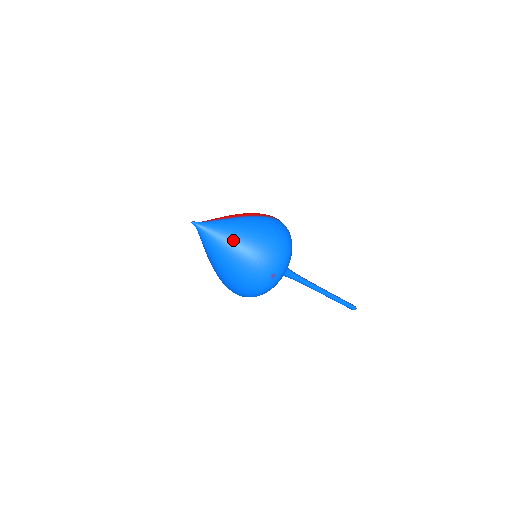
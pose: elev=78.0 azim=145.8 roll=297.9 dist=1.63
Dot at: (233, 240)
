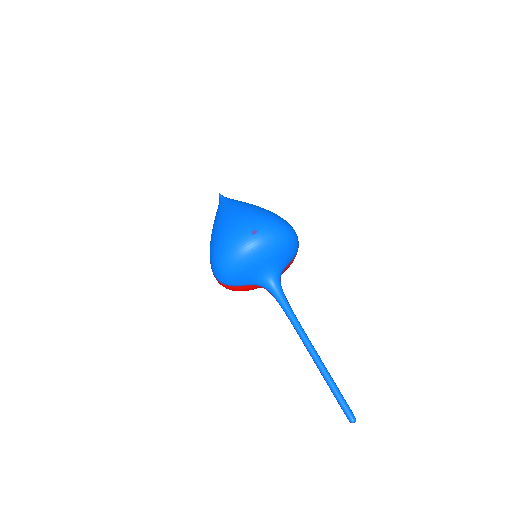
Dot at: (240, 204)
